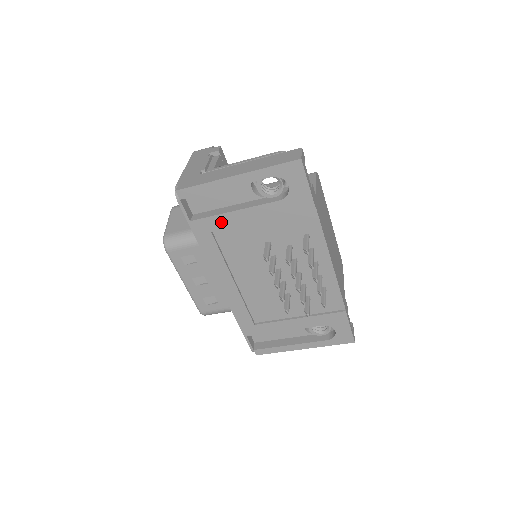
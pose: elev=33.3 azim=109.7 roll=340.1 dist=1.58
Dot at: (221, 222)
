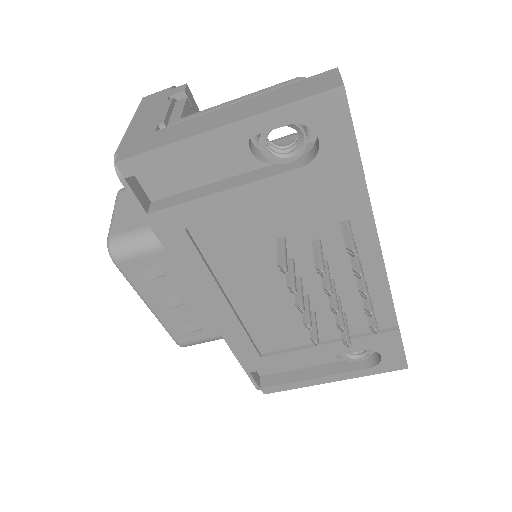
Dot at: (200, 212)
